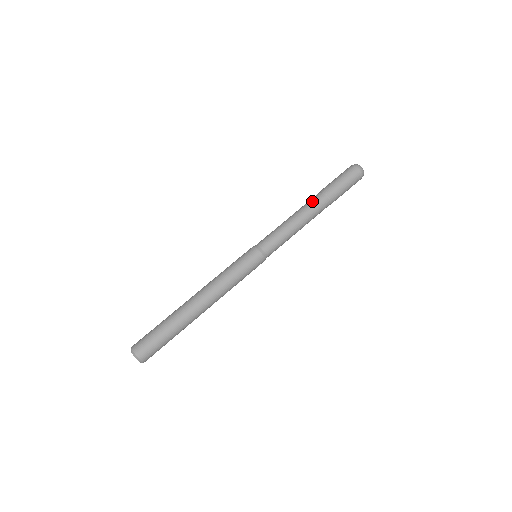
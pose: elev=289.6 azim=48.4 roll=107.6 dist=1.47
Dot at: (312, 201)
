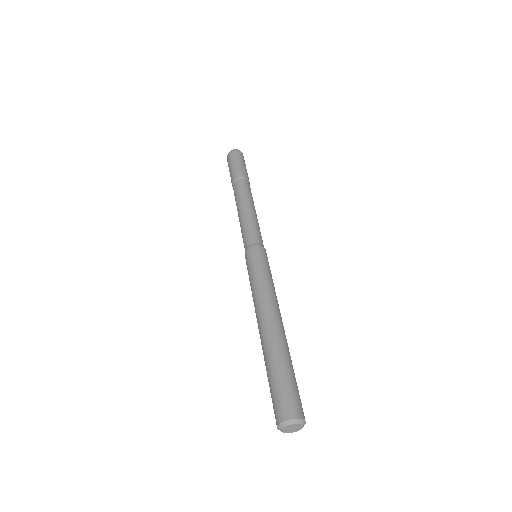
Dot at: (242, 188)
